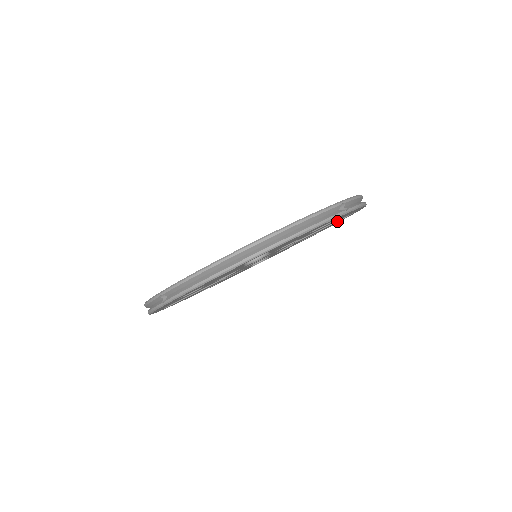
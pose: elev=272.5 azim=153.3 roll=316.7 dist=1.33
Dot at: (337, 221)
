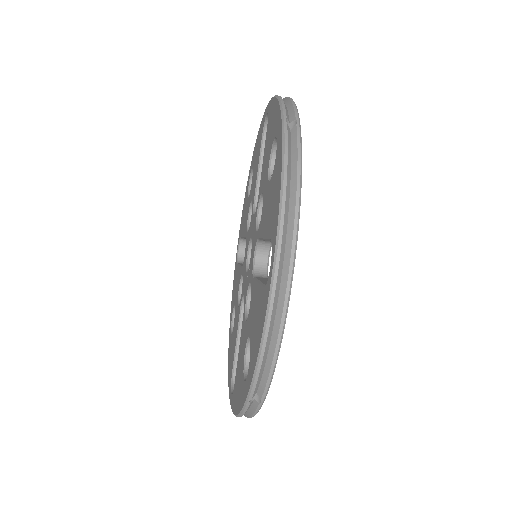
Dot at: occluded
